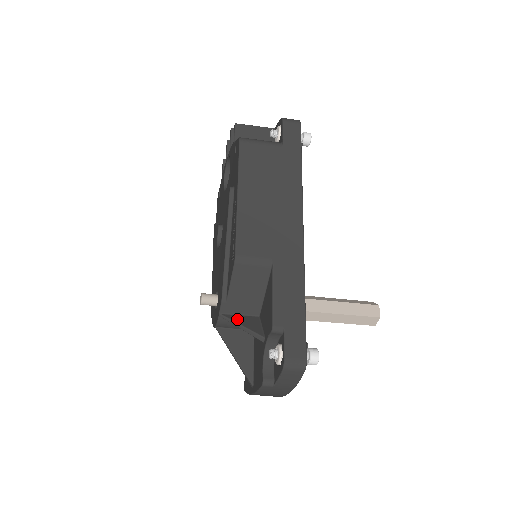
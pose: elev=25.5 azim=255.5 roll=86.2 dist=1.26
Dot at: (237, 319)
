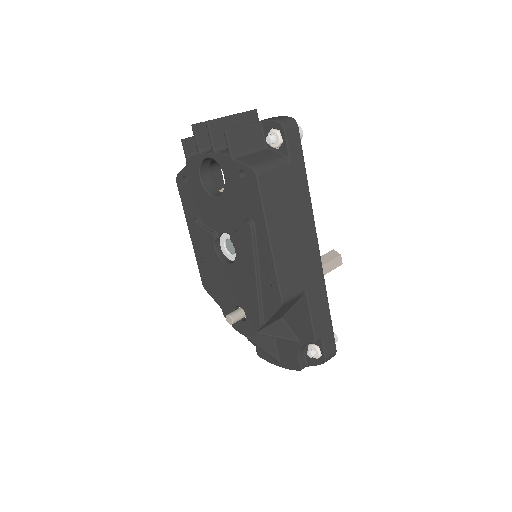
Dot at: (271, 331)
